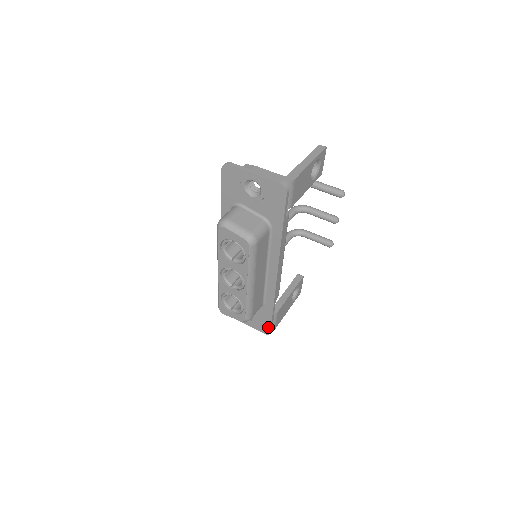
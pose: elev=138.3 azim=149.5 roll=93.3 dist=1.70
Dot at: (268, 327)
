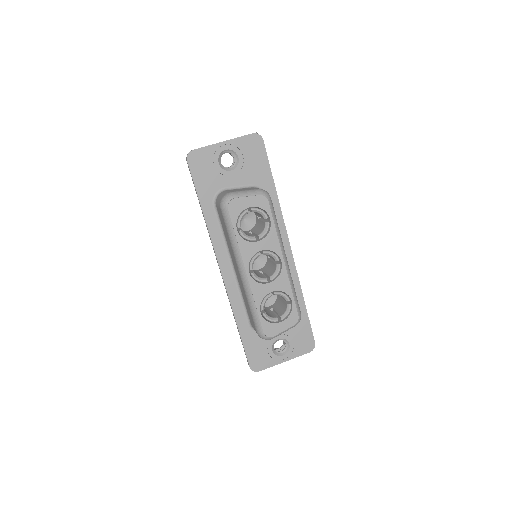
Dot at: (310, 337)
